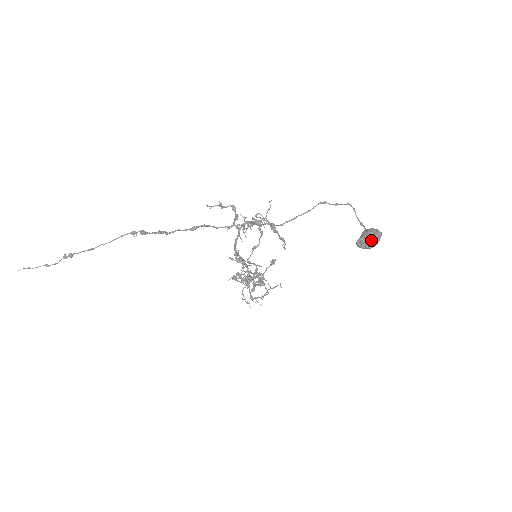
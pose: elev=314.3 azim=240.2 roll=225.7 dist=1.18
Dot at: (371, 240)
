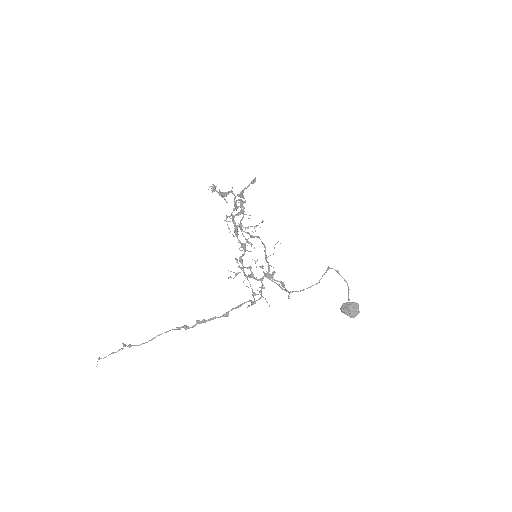
Dot at: occluded
